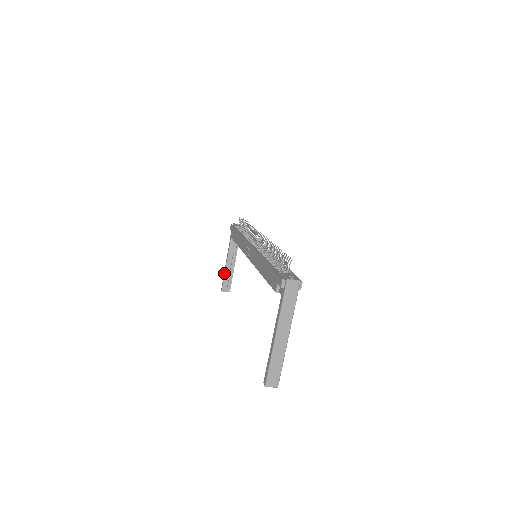
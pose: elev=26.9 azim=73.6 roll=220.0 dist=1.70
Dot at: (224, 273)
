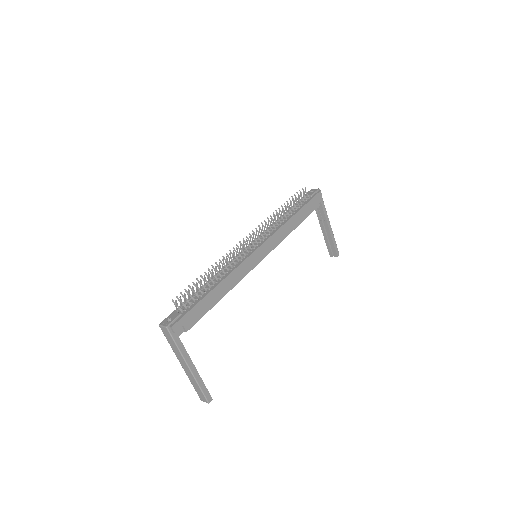
Dot at: (325, 239)
